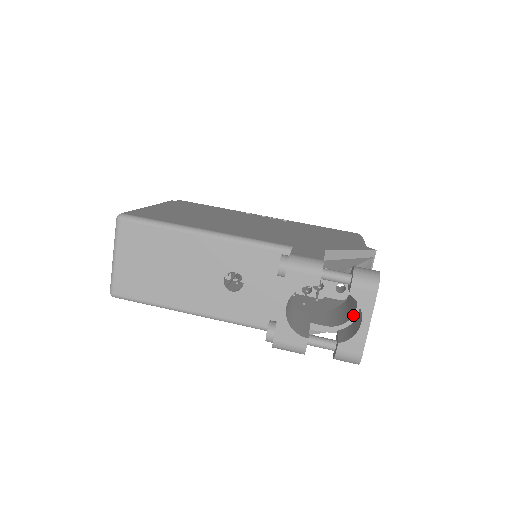
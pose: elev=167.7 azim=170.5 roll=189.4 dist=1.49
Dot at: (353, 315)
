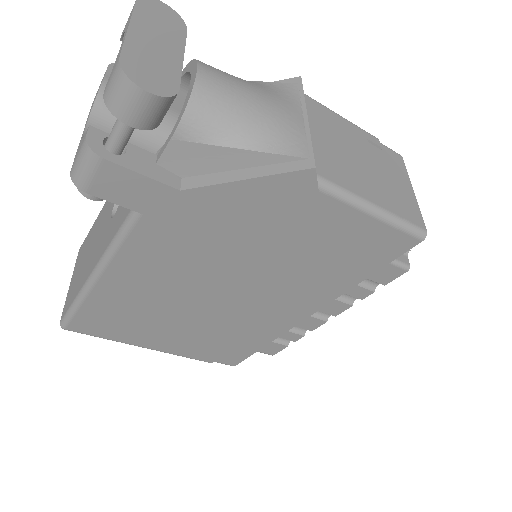
Dot at: (188, 90)
